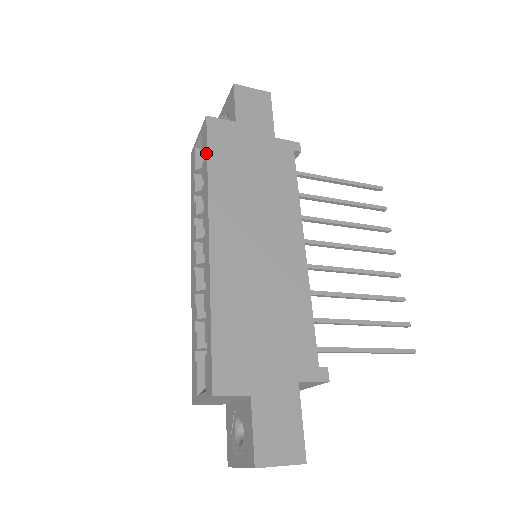
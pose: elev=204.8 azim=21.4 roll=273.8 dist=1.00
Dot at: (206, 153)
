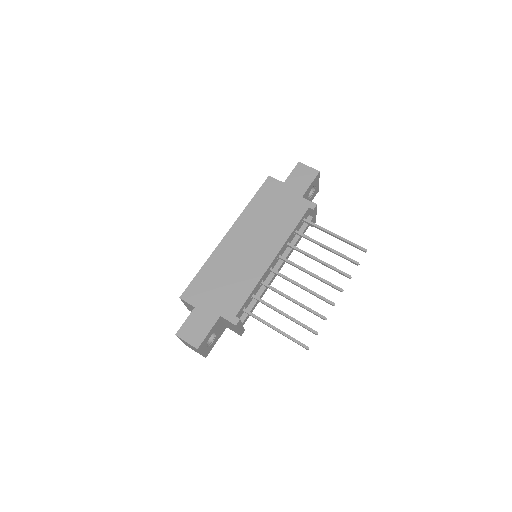
Dot at: (255, 194)
